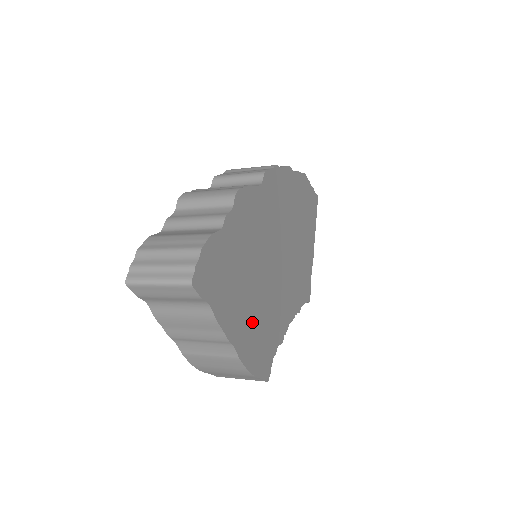
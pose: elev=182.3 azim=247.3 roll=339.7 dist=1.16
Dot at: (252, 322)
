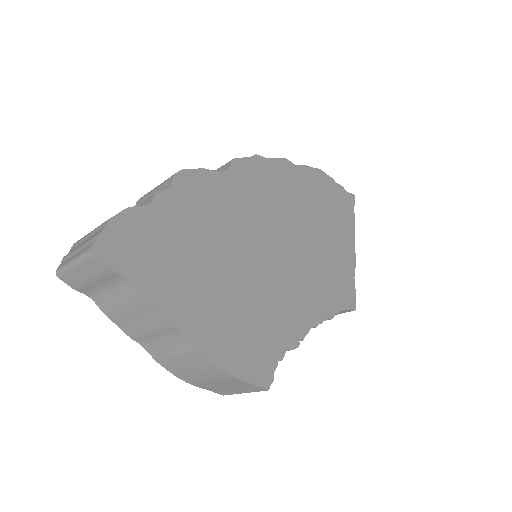
Dot at: (223, 313)
